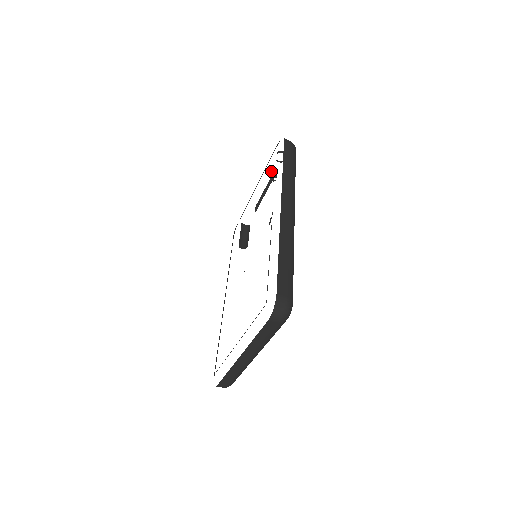
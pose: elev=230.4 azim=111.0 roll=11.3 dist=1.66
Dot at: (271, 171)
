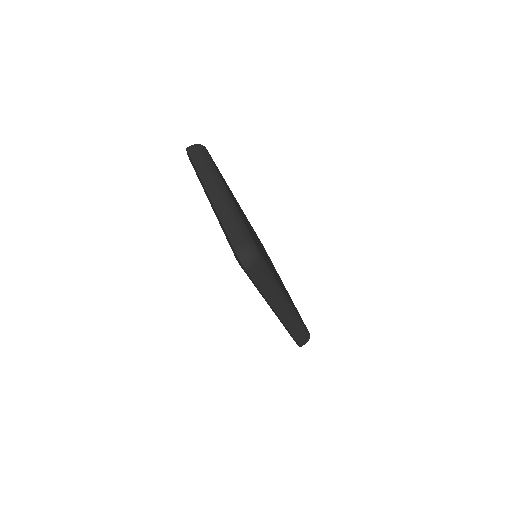
Dot at: occluded
